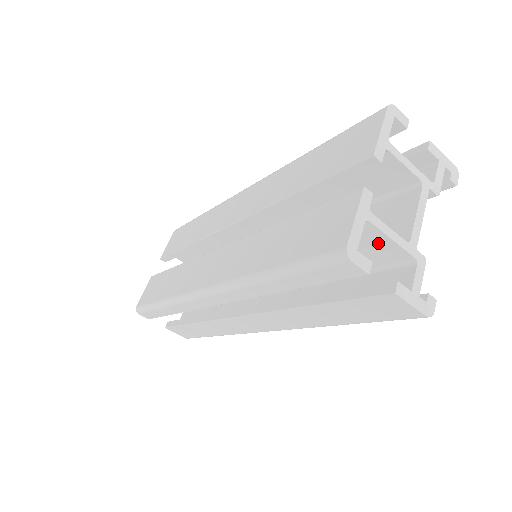
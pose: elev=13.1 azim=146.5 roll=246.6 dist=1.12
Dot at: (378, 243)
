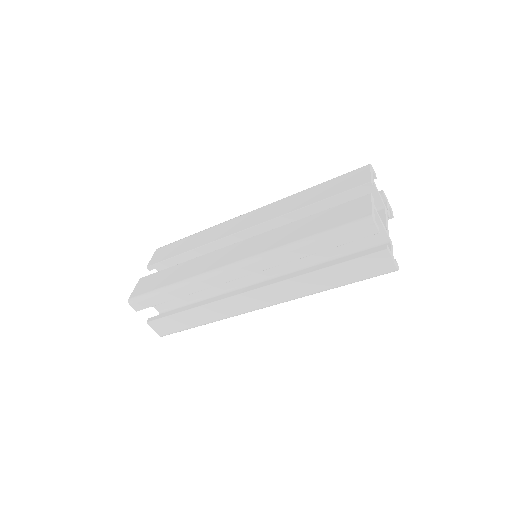
Dot at: occluded
